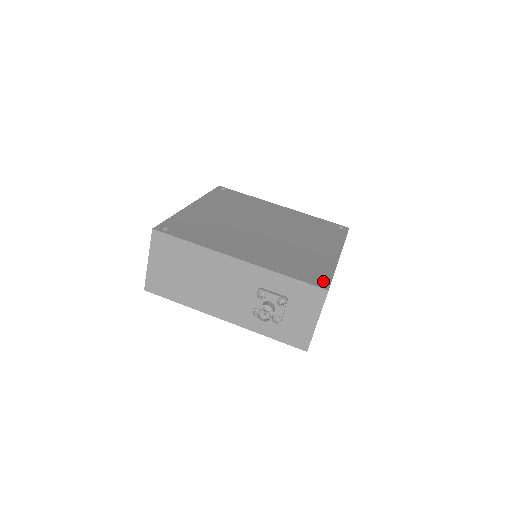
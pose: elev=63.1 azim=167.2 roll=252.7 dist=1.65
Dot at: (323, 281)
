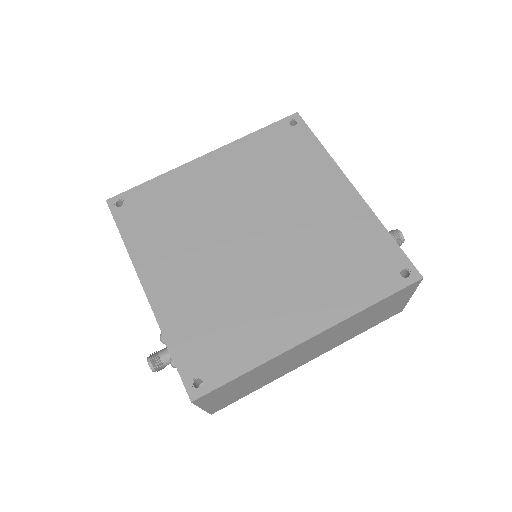
Dot at: (205, 381)
